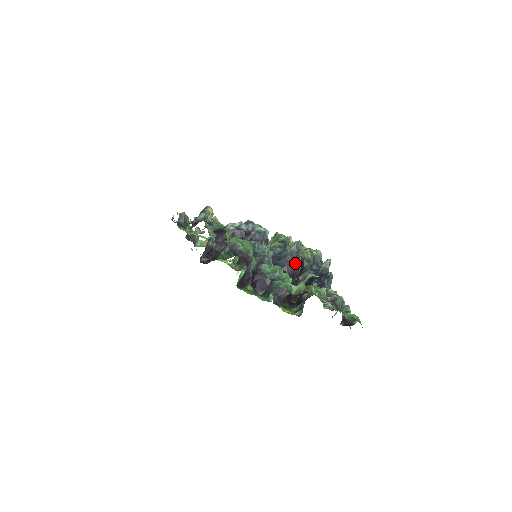
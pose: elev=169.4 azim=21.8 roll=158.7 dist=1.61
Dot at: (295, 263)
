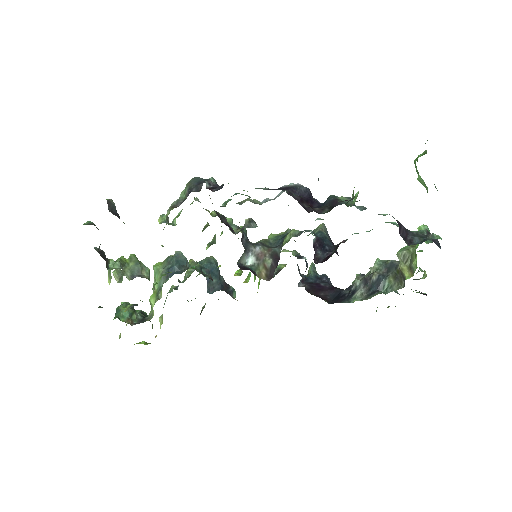
Dot at: occluded
